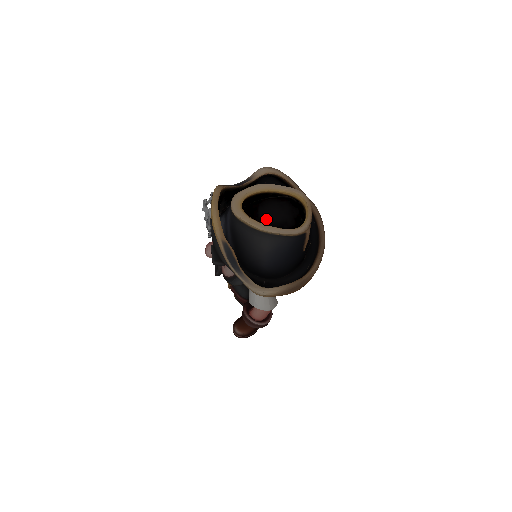
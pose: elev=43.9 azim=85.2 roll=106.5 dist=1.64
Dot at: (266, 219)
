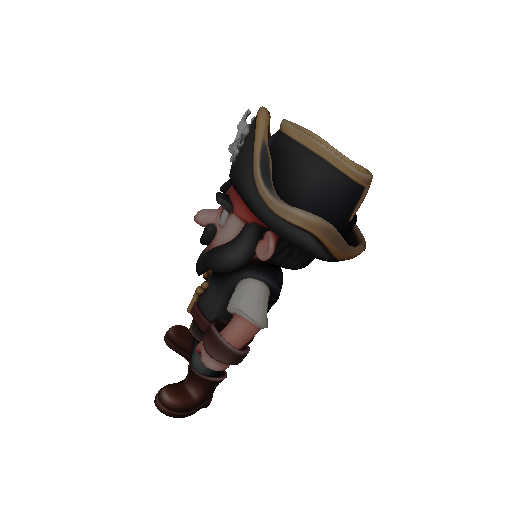
Dot at: occluded
